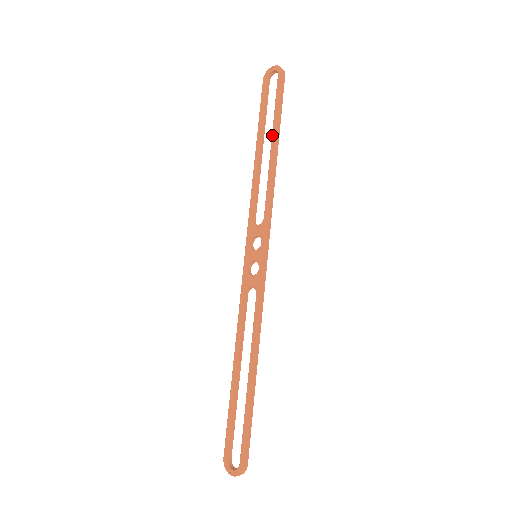
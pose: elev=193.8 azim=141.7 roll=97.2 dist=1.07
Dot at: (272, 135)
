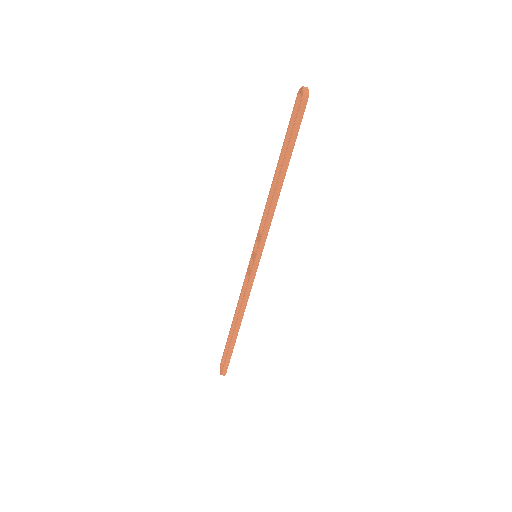
Dot at: (282, 163)
